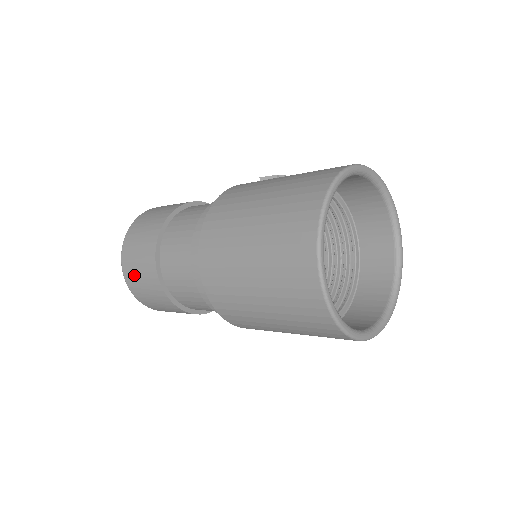
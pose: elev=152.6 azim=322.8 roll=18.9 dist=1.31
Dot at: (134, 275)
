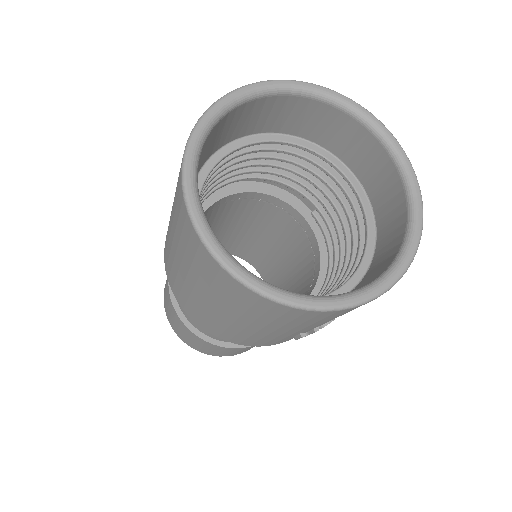
Dot at: (165, 298)
